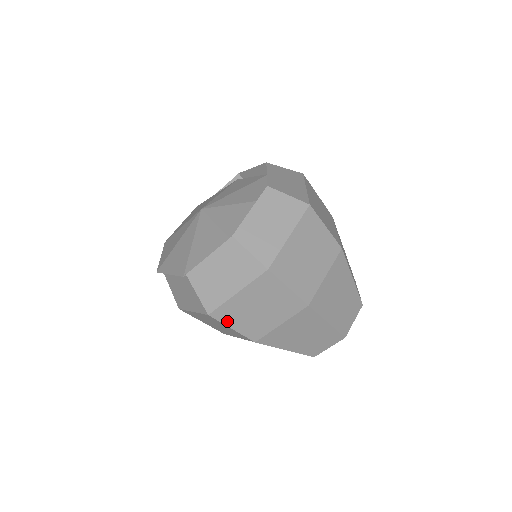
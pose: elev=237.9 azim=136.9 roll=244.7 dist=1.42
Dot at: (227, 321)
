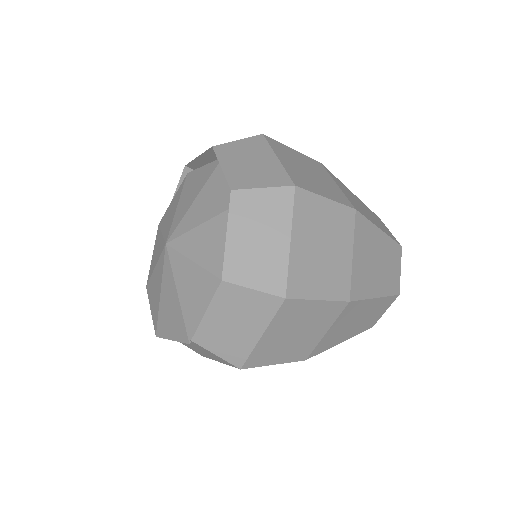
Dot at: (265, 362)
